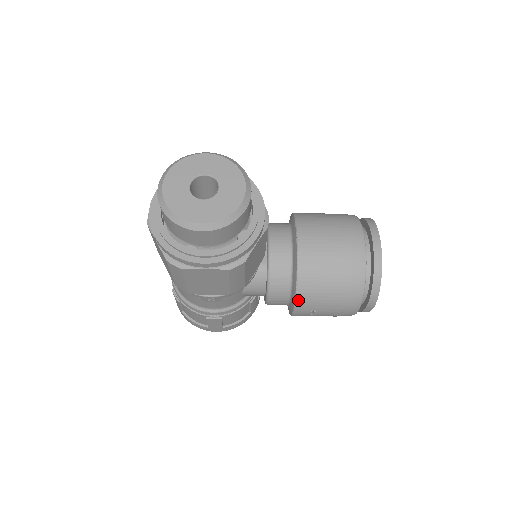
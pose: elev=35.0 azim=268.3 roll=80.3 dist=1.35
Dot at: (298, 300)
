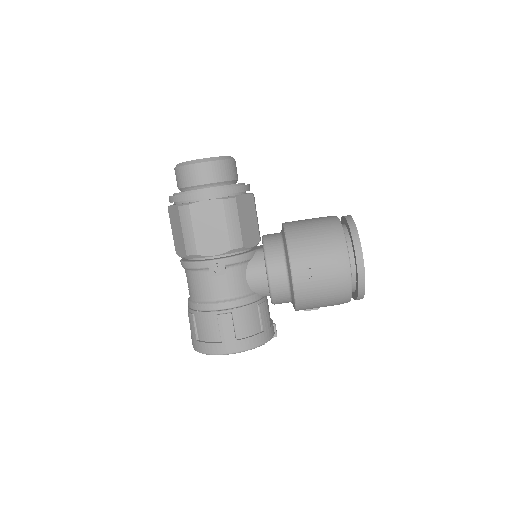
Dot at: (291, 253)
